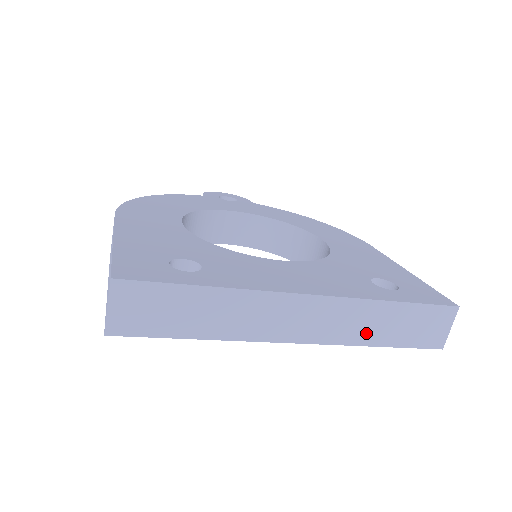
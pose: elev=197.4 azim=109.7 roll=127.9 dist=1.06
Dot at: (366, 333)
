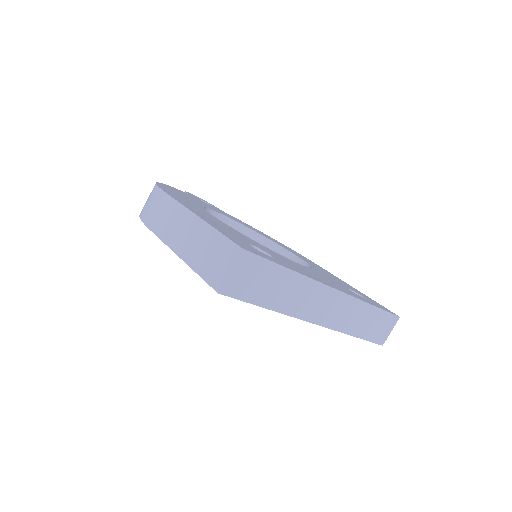
Dot at: (353, 325)
